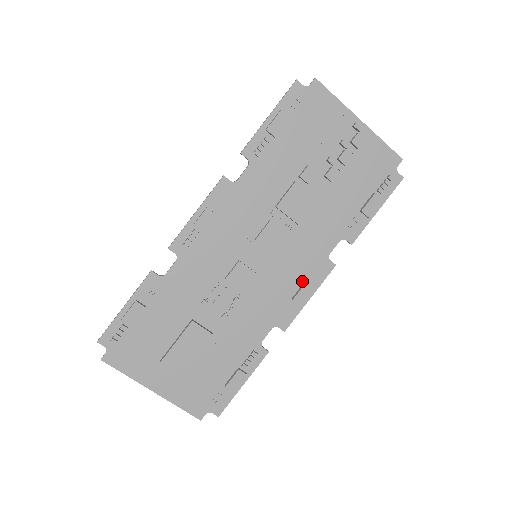
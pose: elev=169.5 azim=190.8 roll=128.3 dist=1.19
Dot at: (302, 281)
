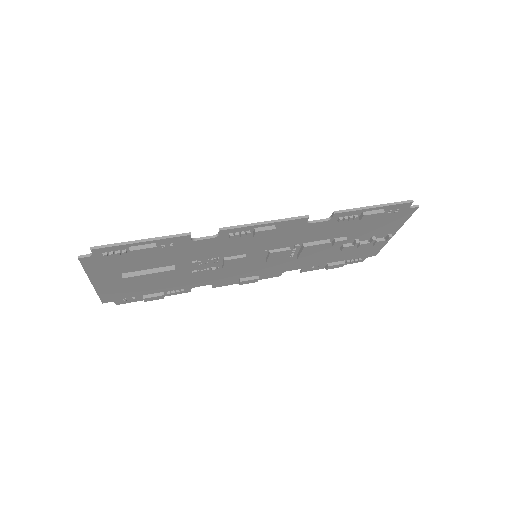
Dot at: (256, 275)
